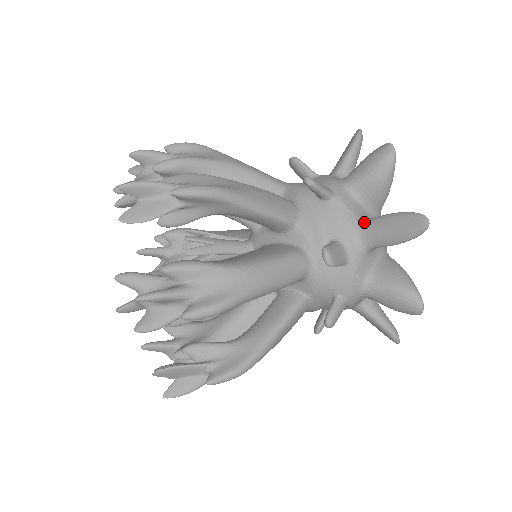
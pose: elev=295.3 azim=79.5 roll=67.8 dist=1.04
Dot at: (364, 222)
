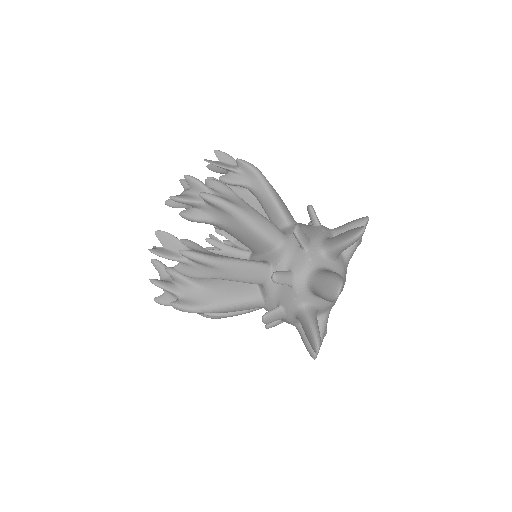
Dot at: (330, 238)
